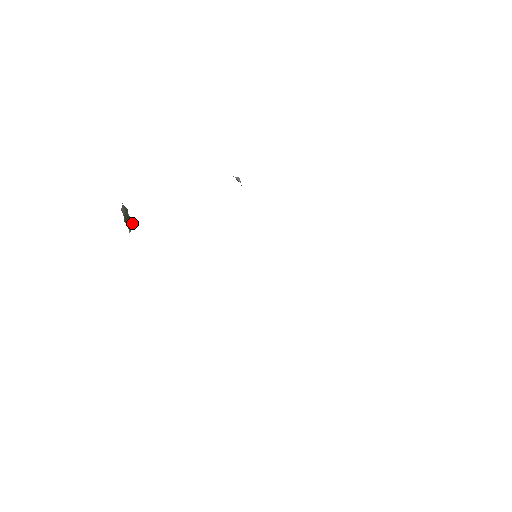
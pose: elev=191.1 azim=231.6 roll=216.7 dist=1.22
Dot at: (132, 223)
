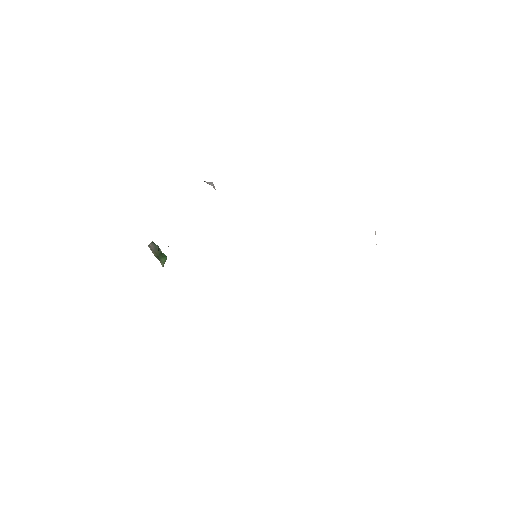
Dot at: (165, 258)
